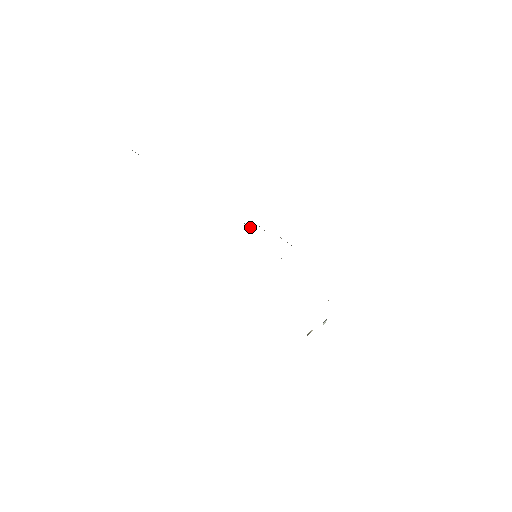
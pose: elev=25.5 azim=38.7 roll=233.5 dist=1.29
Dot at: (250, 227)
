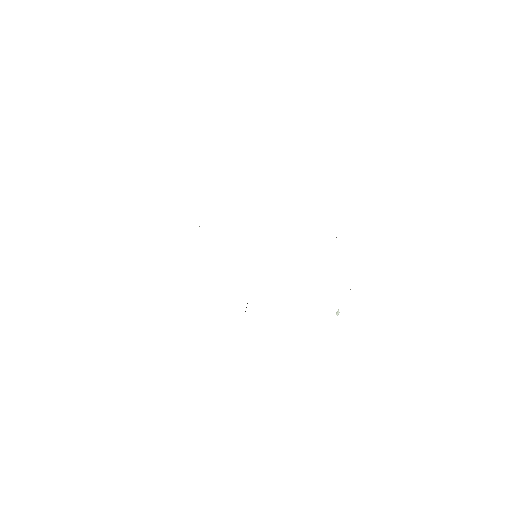
Dot at: occluded
